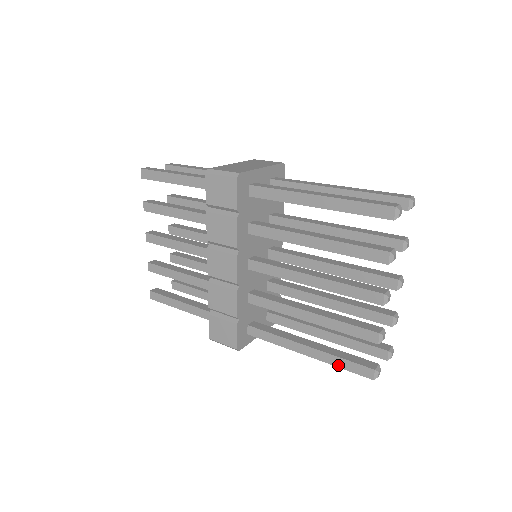
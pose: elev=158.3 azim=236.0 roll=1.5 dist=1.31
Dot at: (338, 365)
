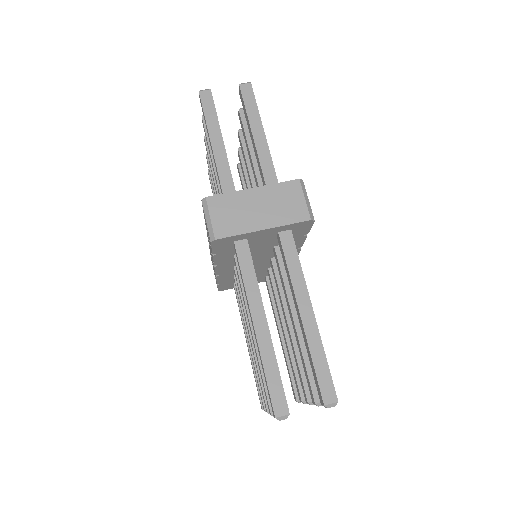
Dot at: (254, 376)
